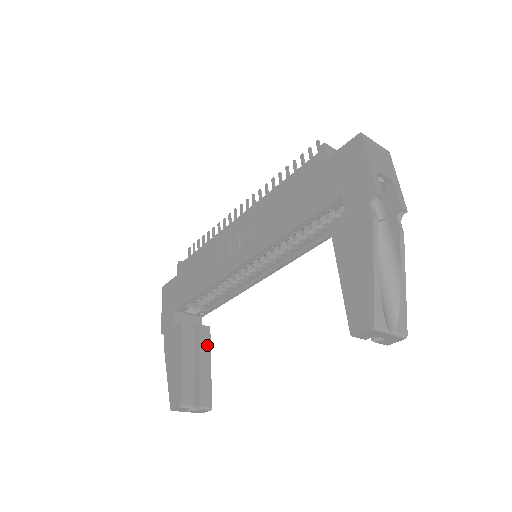
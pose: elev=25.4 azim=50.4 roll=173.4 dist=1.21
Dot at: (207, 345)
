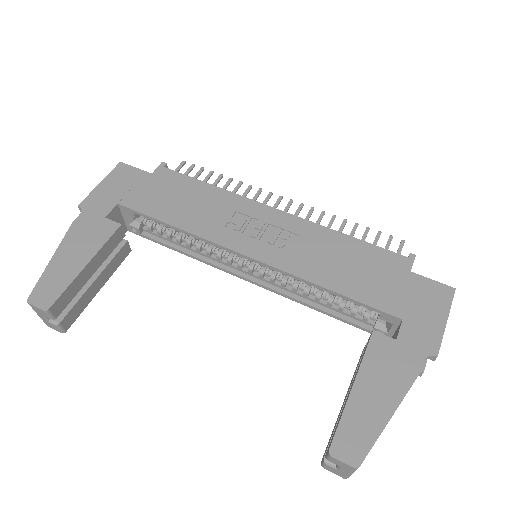
Dot at: (115, 266)
